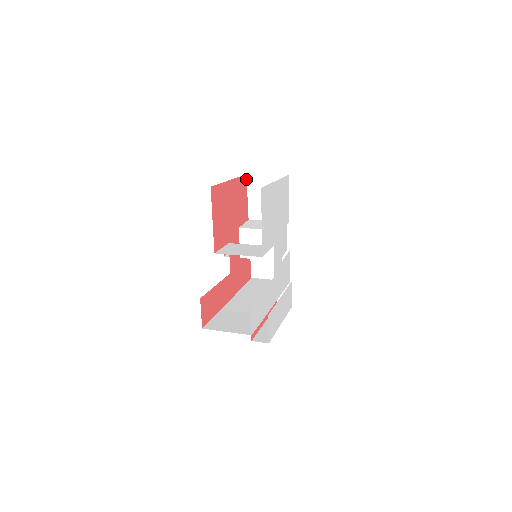
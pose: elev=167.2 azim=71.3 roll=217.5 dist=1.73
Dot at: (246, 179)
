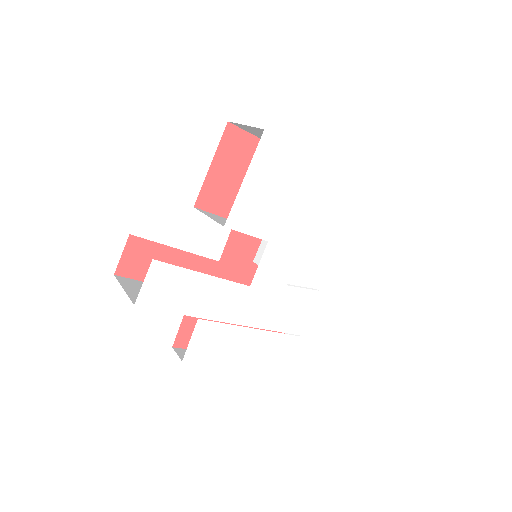
Dot at: occluded
